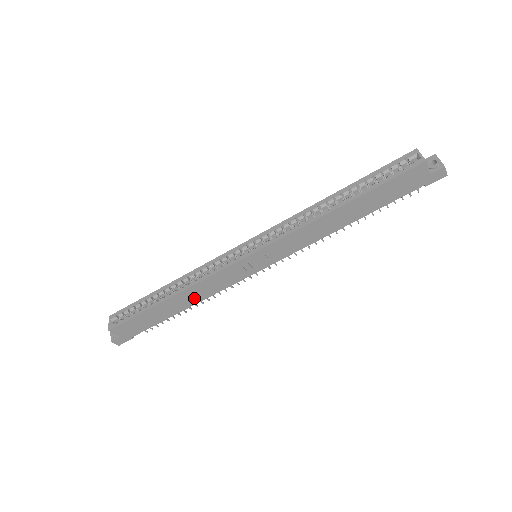
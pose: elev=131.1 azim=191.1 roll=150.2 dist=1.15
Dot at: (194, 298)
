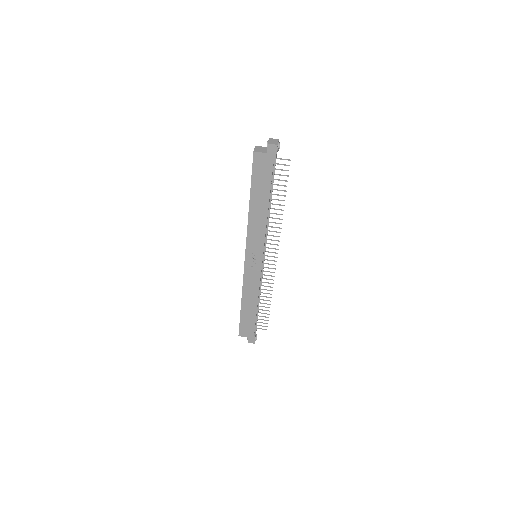
Dot at: (253, 297)
